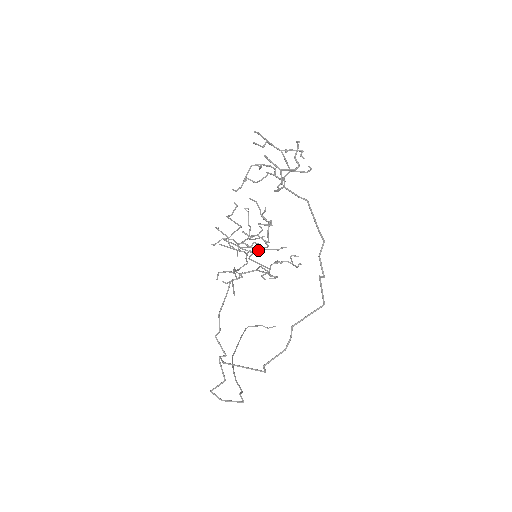
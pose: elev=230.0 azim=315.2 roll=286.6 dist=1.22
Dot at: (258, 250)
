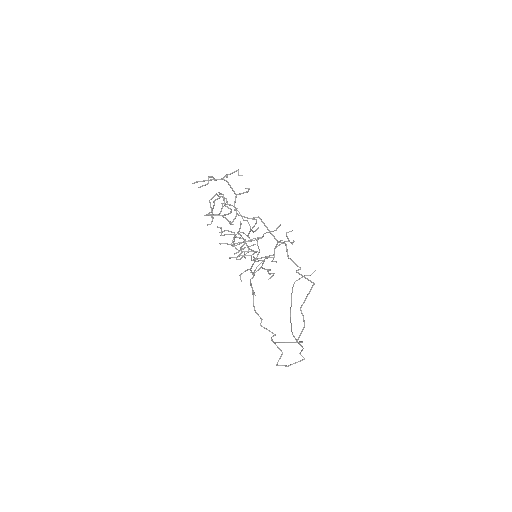
Dot at: (263, 235)
